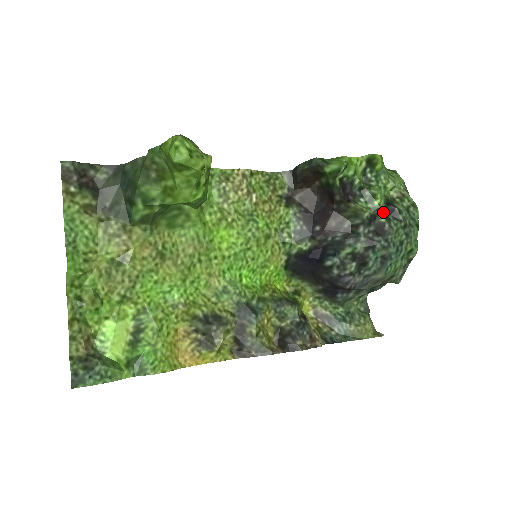
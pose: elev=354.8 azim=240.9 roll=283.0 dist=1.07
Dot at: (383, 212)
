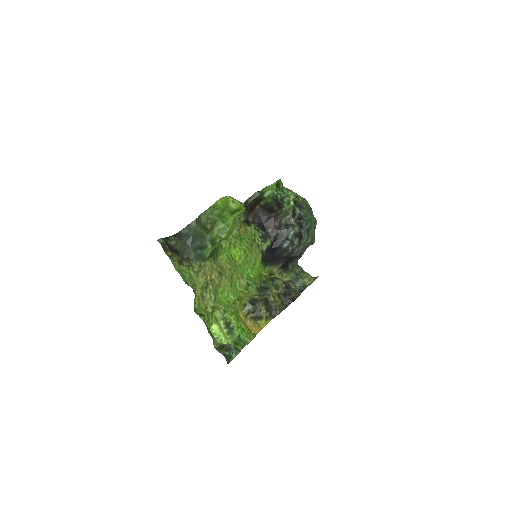
Dot at: (296, 207)
